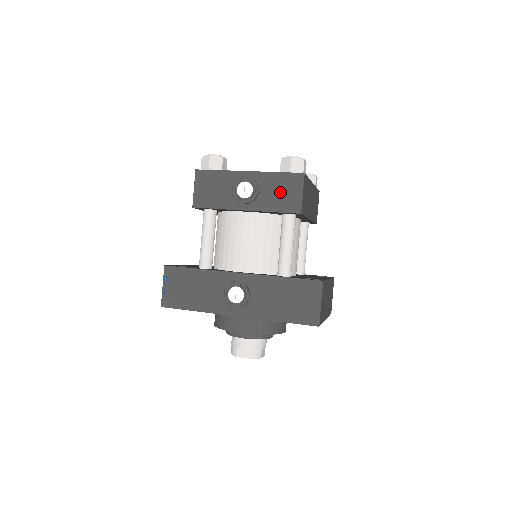
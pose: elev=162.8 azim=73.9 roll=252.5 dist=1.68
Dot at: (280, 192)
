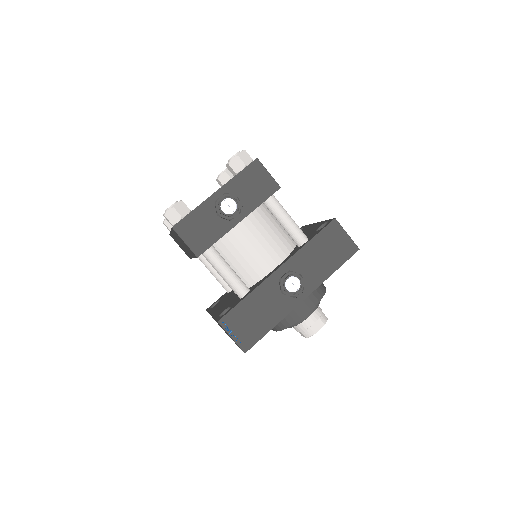
Dot at: (253, 186)
